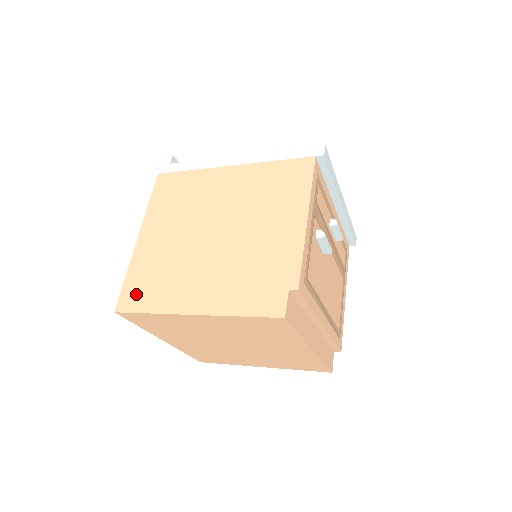
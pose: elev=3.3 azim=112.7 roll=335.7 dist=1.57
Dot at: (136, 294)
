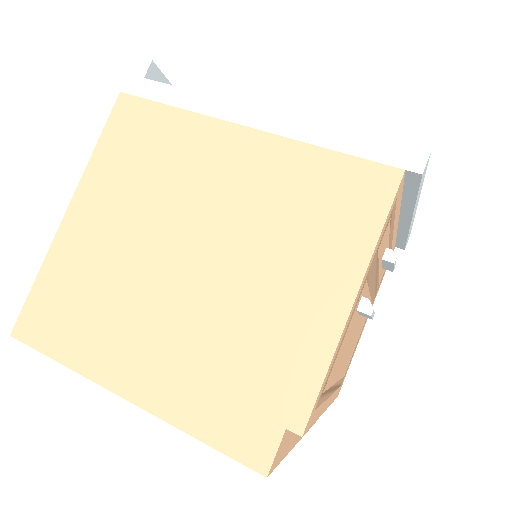
Dot at: (46, 318)
